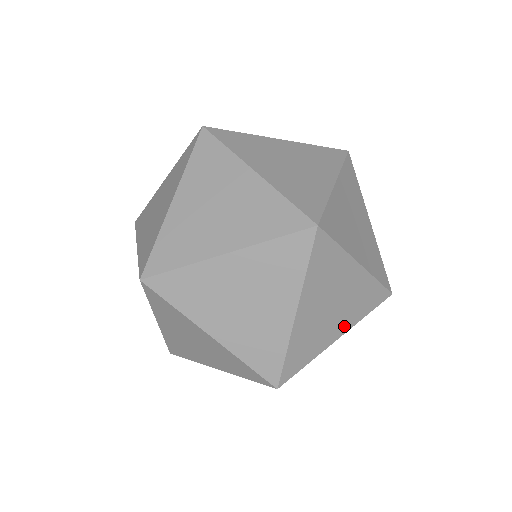
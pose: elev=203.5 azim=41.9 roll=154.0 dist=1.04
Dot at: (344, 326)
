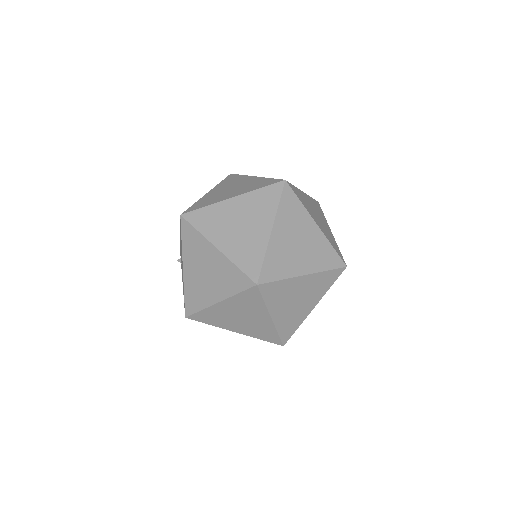
Dot at: occluded
